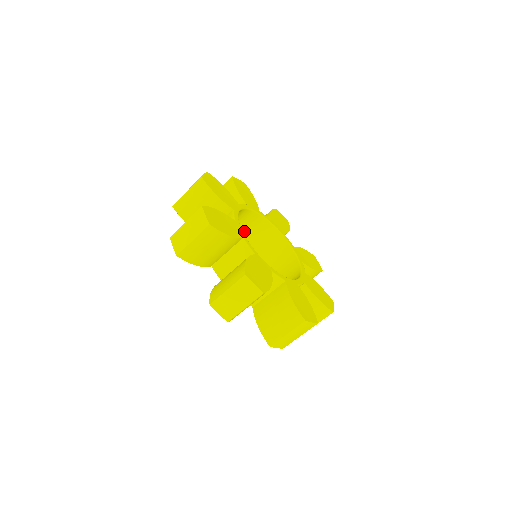
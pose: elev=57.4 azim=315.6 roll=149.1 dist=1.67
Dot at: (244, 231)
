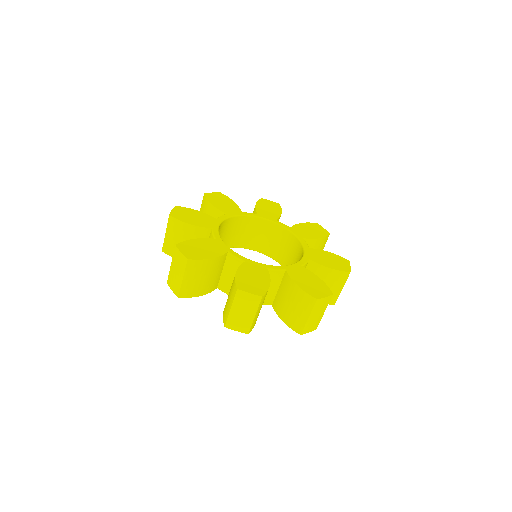
Dot at: occluded
